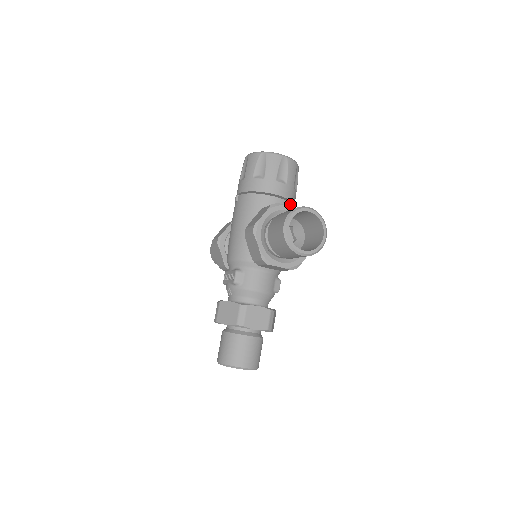
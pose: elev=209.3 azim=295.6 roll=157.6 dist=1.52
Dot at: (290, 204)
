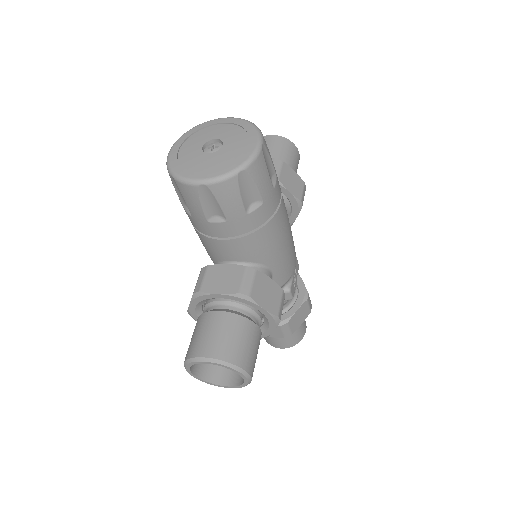
Dot at: (252, 235)
